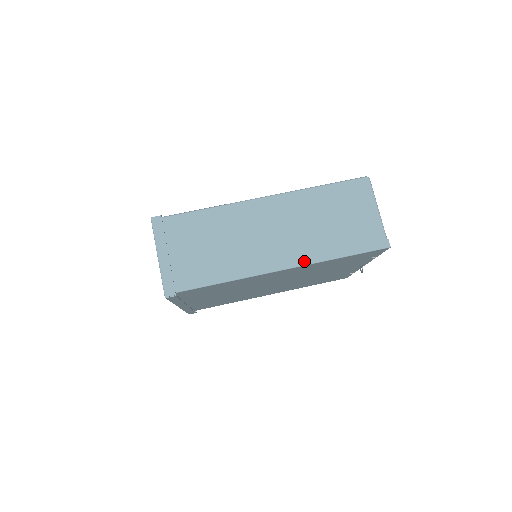
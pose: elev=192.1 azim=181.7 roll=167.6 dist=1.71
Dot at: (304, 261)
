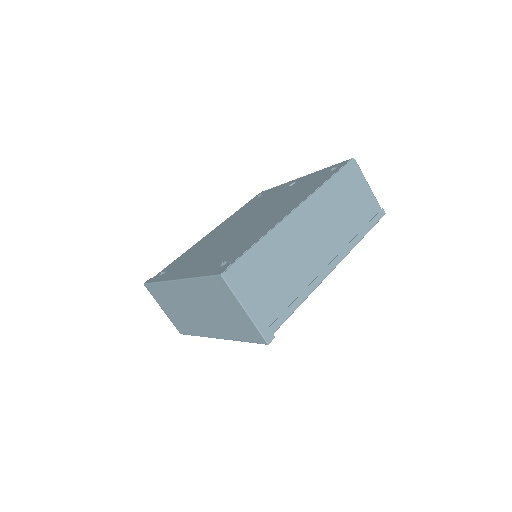
Dot at: (344, 253)
